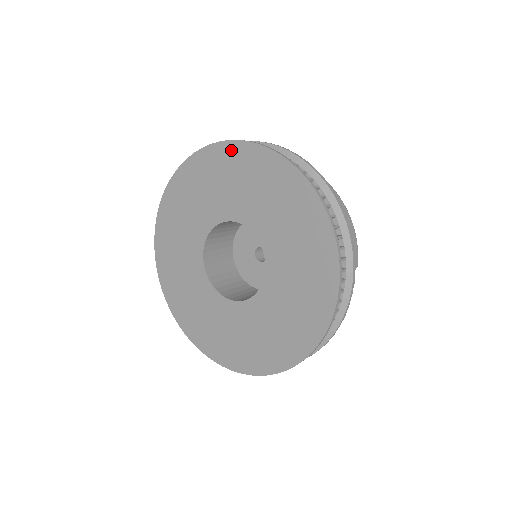
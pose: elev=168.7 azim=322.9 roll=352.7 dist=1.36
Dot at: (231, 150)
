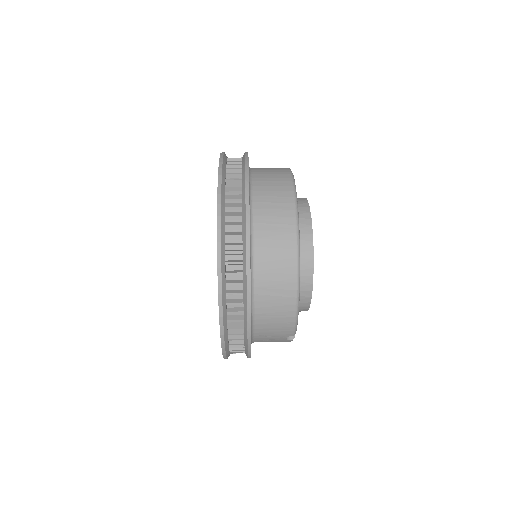
Dot at: occluded
